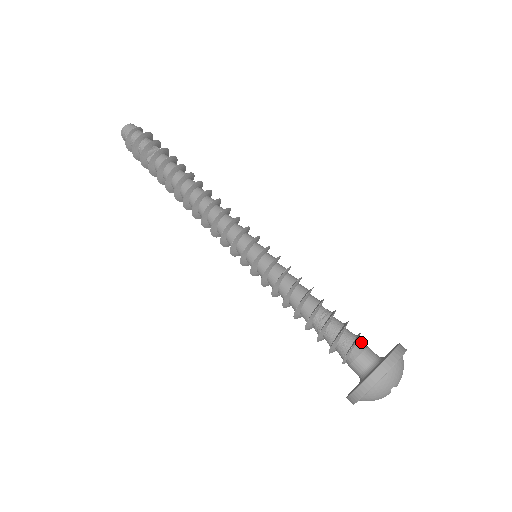
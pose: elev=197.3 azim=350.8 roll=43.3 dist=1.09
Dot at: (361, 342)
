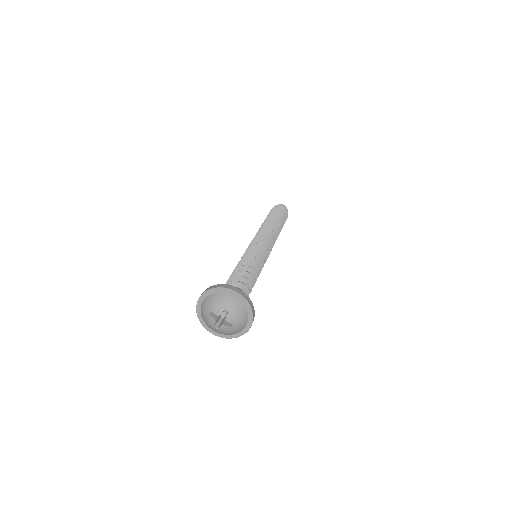
Dot at: occluded
